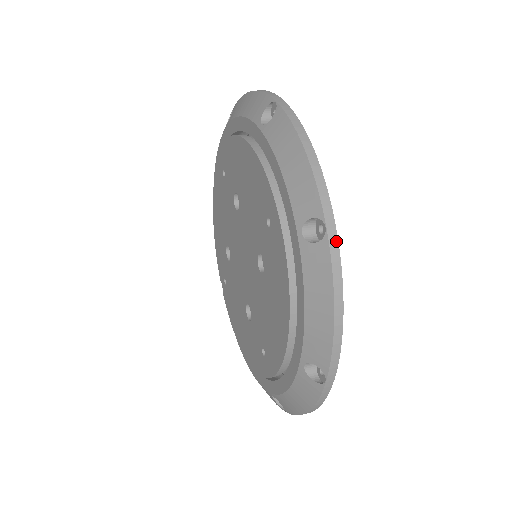
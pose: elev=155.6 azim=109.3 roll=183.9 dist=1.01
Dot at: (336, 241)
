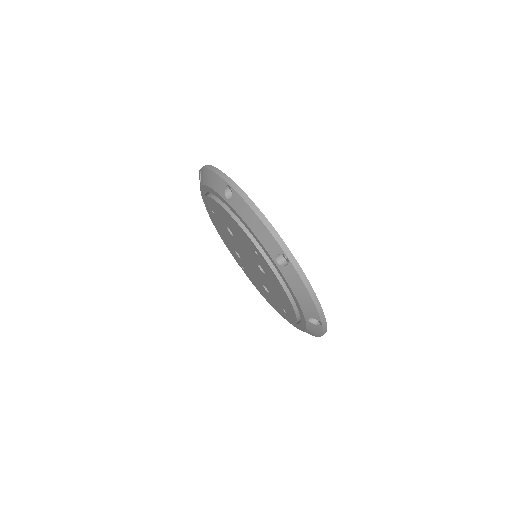
Dot at: (296, 262)
